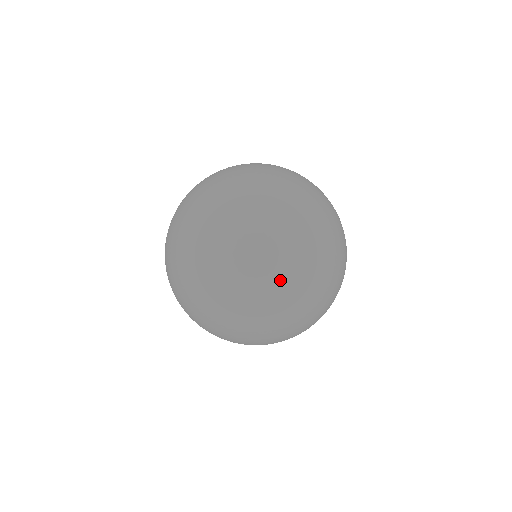
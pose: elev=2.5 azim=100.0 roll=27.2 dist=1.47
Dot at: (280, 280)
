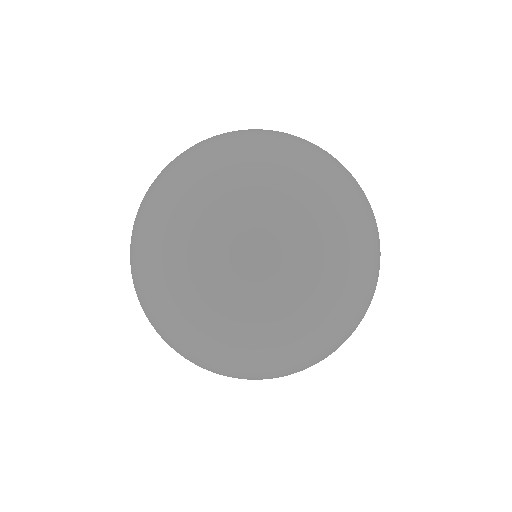
Dot at: (265, 357)
